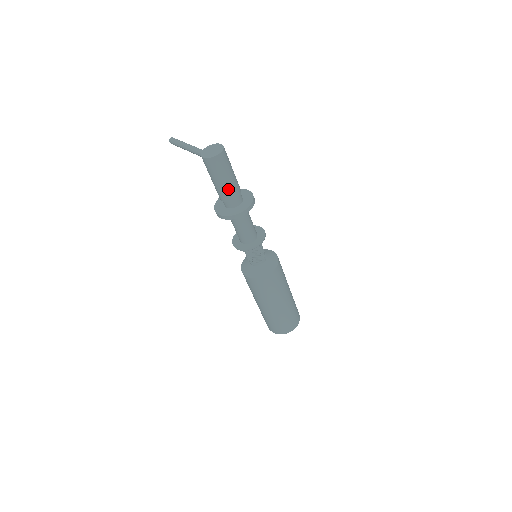
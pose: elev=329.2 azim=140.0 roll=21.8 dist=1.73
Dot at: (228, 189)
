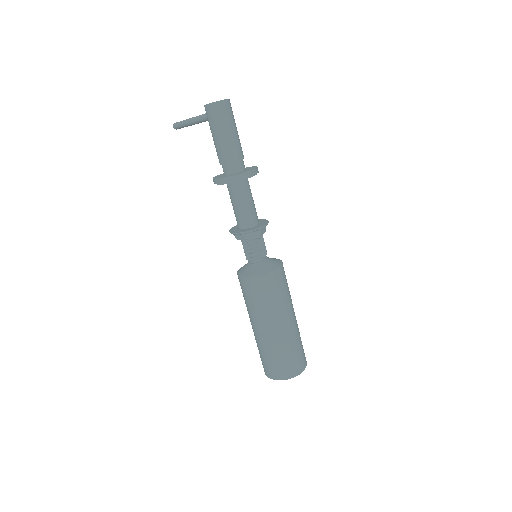
Dot at: (230, 146)
